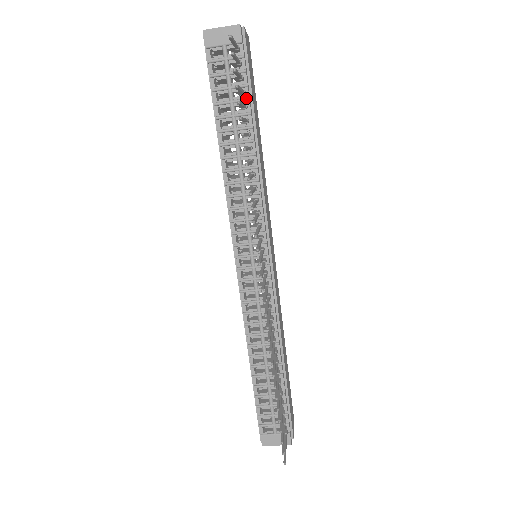
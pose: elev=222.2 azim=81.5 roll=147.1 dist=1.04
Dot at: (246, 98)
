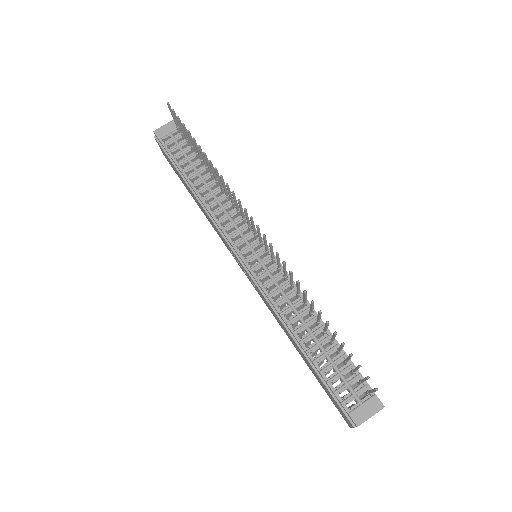
Dot at: occluded
